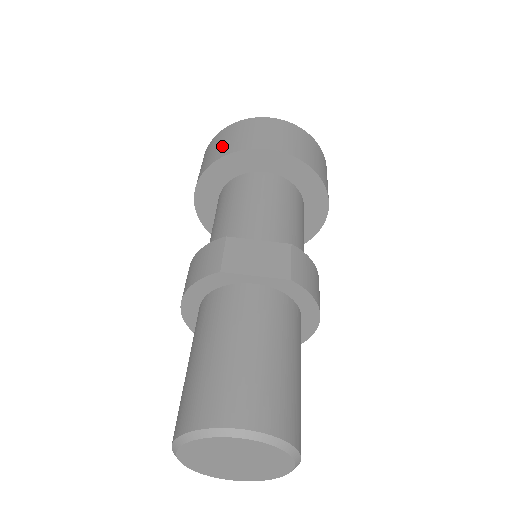
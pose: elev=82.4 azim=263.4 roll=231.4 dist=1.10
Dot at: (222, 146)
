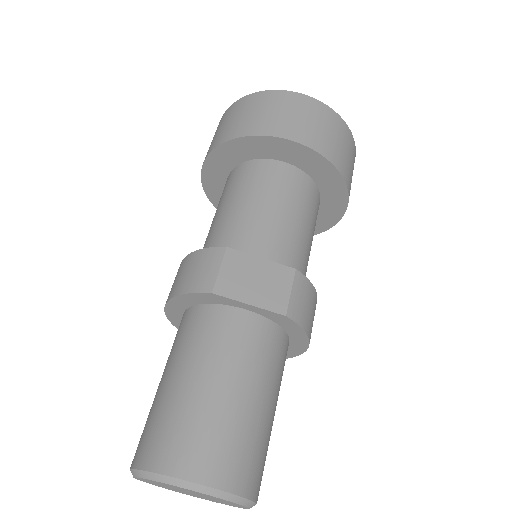
Dot at: (243, 120)
